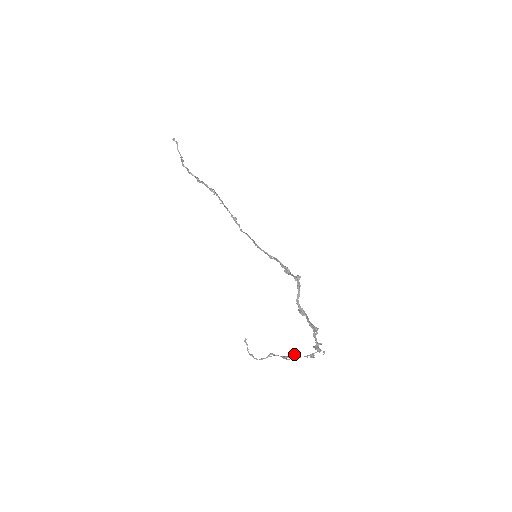
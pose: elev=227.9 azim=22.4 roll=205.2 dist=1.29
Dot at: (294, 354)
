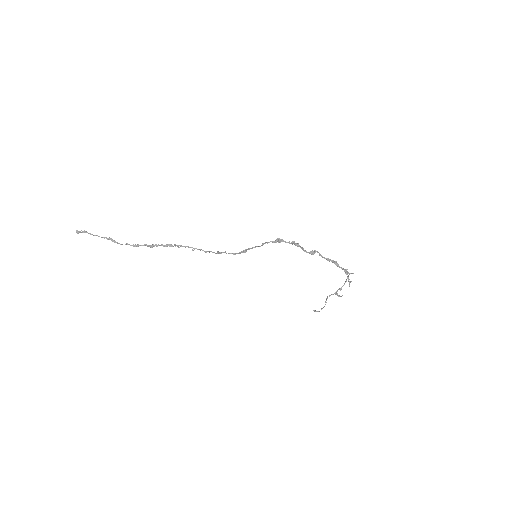
Dot at: (340, 288)
